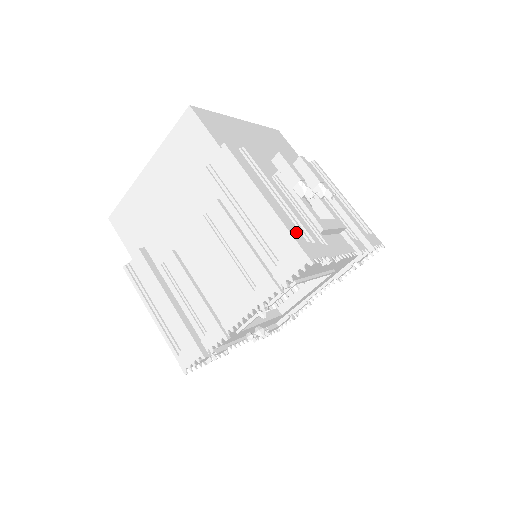
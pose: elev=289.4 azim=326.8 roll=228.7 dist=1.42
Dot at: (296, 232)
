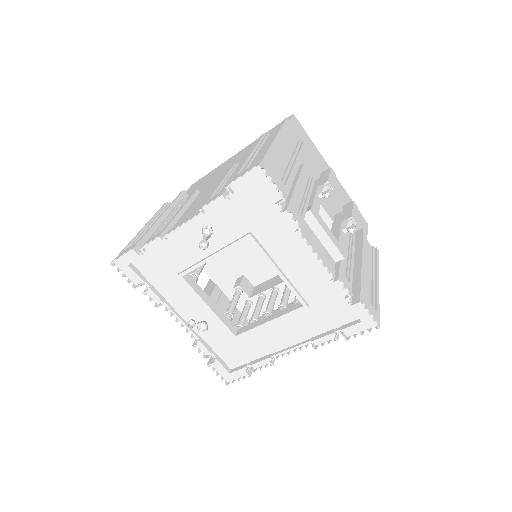
Dot at: (277, 171)
